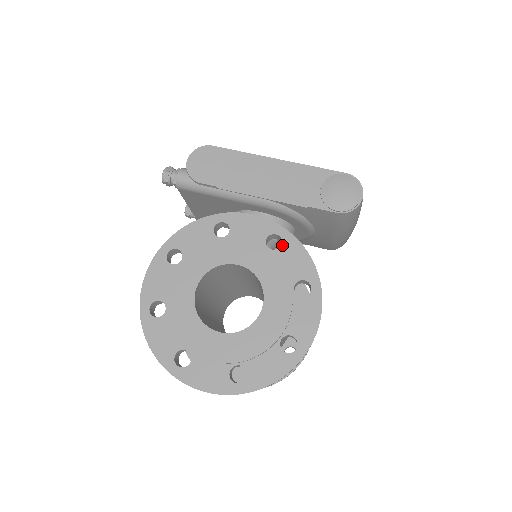
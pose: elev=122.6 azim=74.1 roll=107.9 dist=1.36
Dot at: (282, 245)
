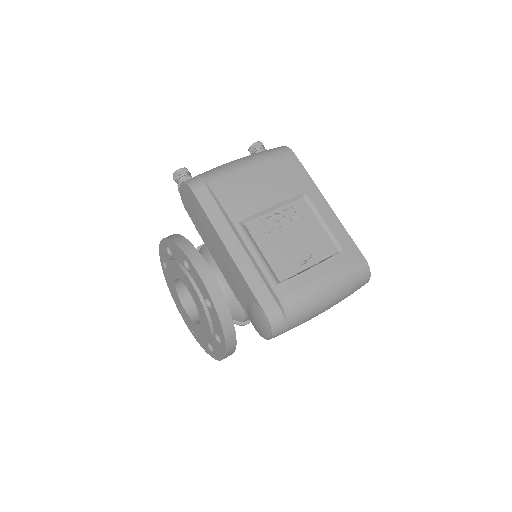
Dot at: (212, 310)
